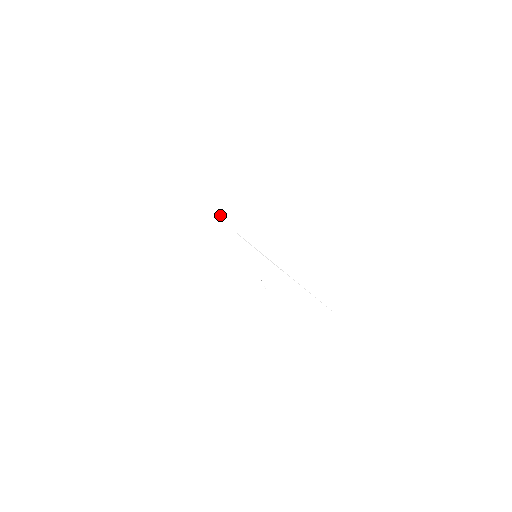
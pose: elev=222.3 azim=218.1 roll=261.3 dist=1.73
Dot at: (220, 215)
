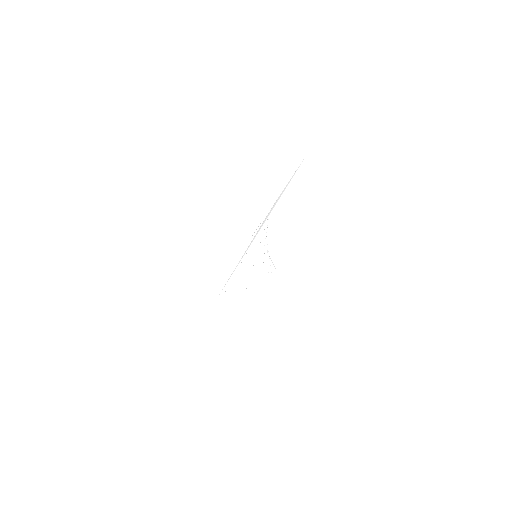
Dot at: occluded
